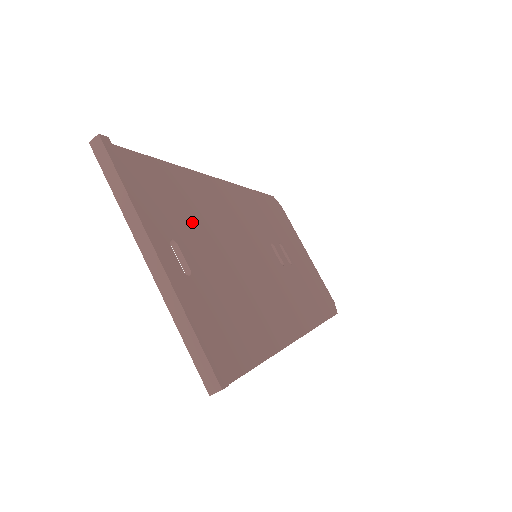
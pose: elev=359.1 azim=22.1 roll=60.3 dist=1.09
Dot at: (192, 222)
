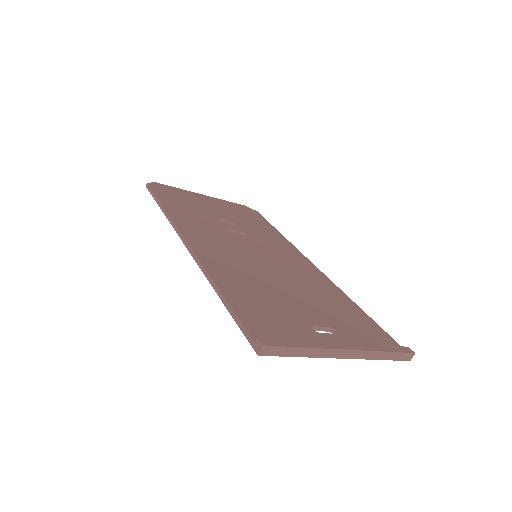
Dot at: (276, 301)
